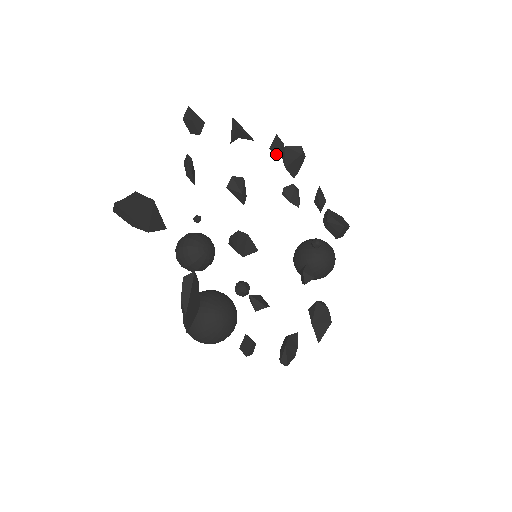
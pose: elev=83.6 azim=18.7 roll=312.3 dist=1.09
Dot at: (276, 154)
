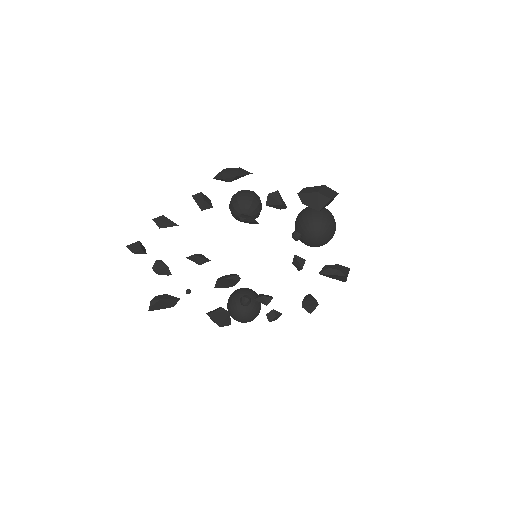
Dot at: occluded
